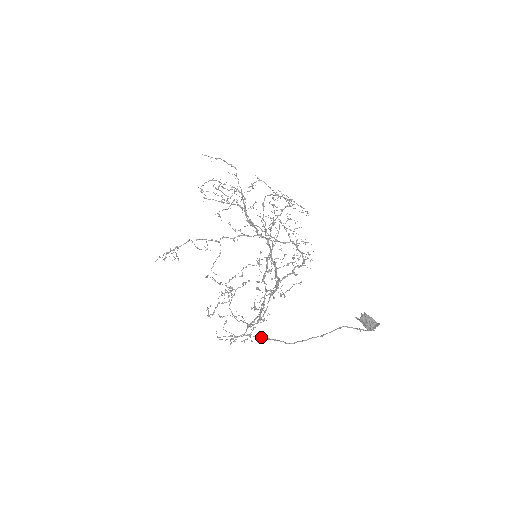
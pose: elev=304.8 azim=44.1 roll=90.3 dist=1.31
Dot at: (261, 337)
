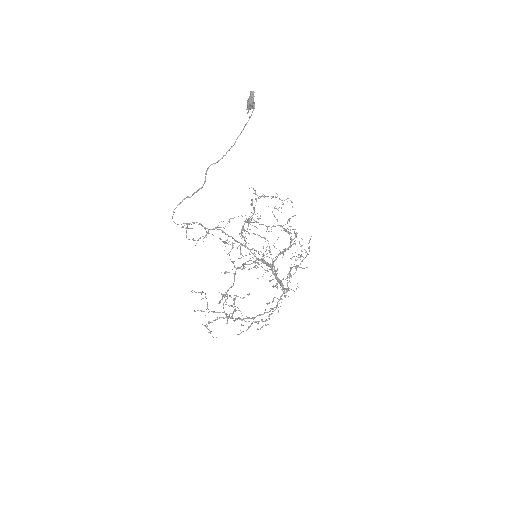
Dot at: (198, 190)
